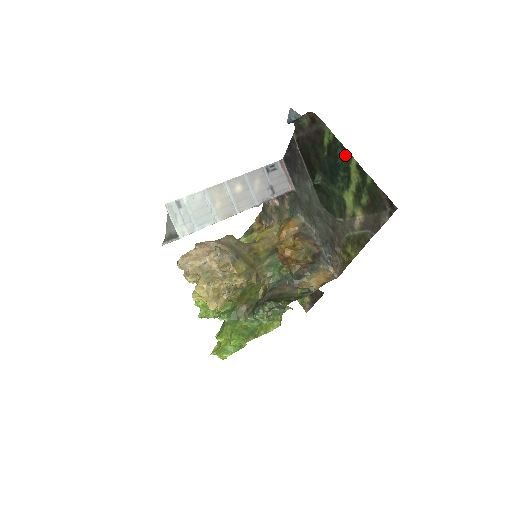
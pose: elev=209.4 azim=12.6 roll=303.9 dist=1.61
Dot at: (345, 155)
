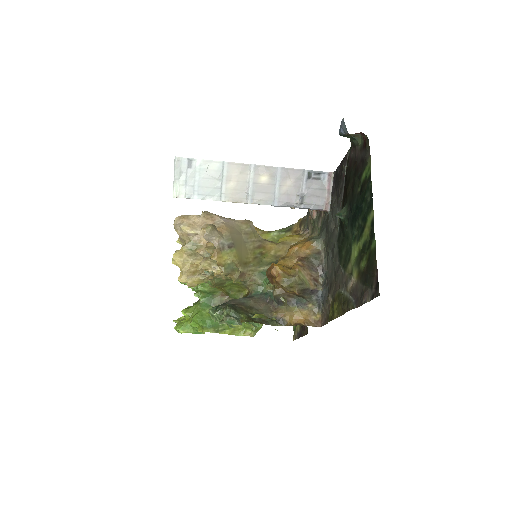
Dot at: (369, 202)
